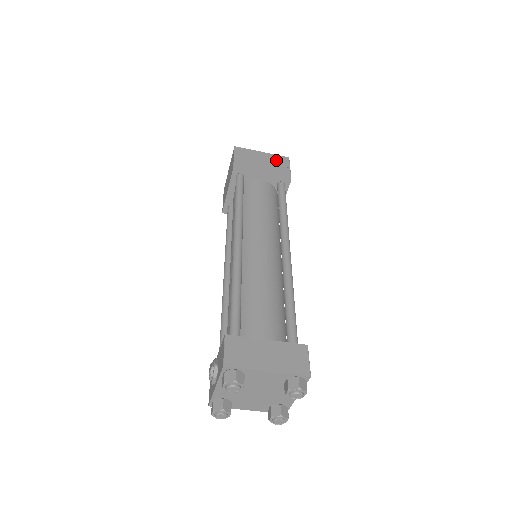
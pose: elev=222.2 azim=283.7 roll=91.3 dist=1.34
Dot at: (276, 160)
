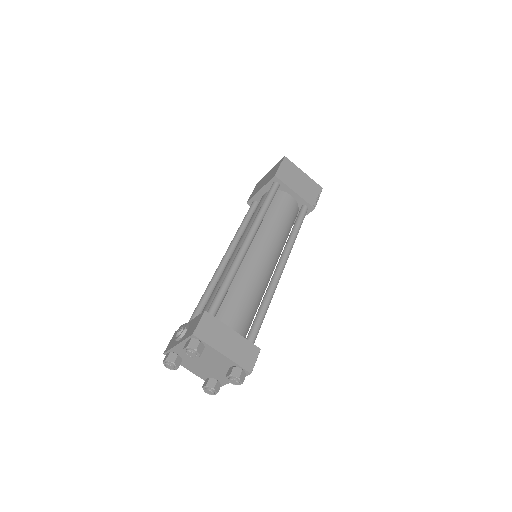
Dot at: (311, 185)
